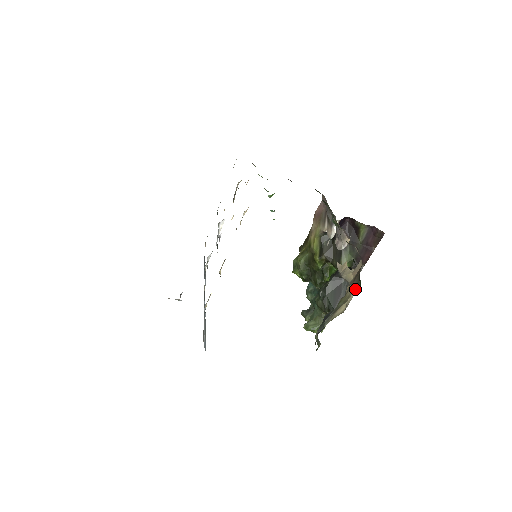
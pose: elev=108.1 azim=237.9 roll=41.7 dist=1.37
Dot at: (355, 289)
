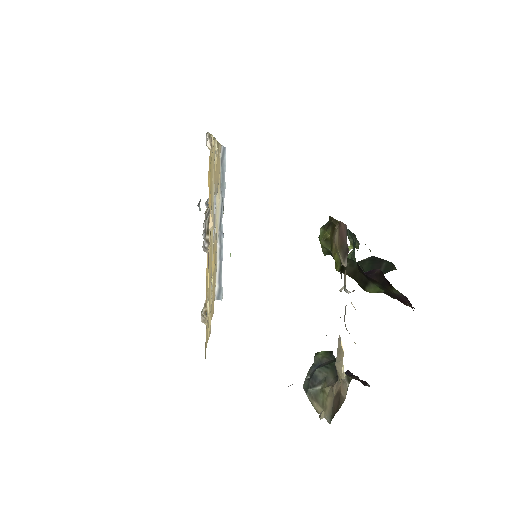
Dot at: (328, 418)
